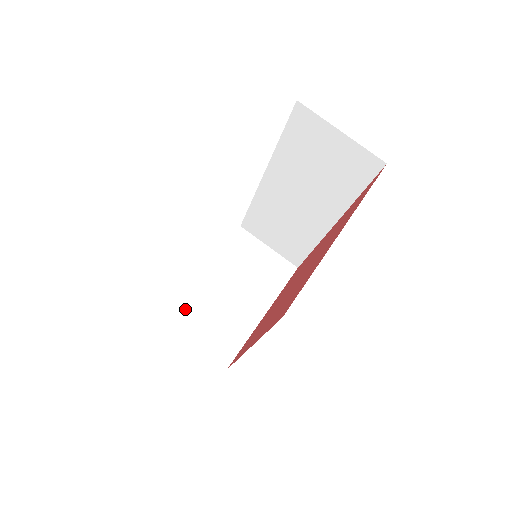
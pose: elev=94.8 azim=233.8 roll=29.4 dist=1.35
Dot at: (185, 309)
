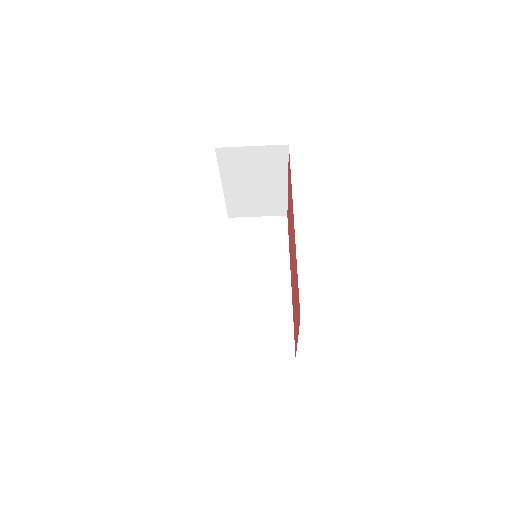
Dot at: (234, 207)
